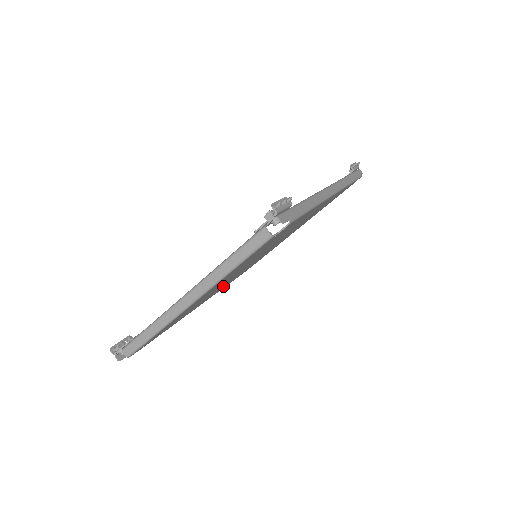
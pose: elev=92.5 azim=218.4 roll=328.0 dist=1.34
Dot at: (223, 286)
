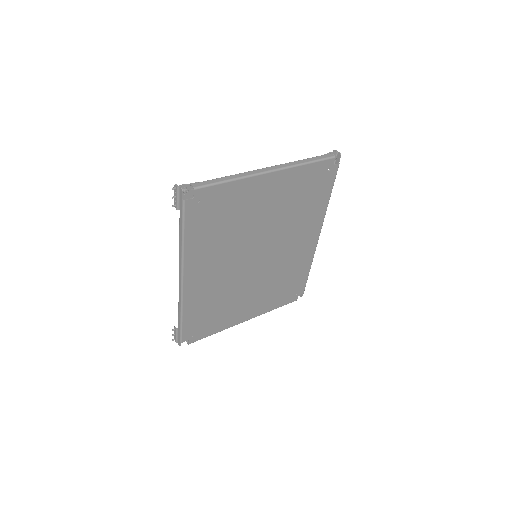
Dot at: (210, 281)
